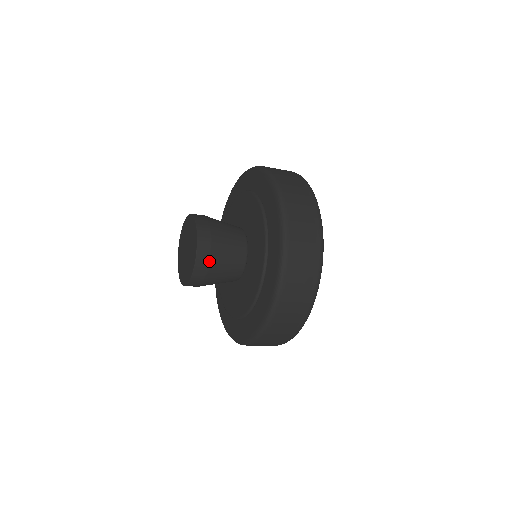
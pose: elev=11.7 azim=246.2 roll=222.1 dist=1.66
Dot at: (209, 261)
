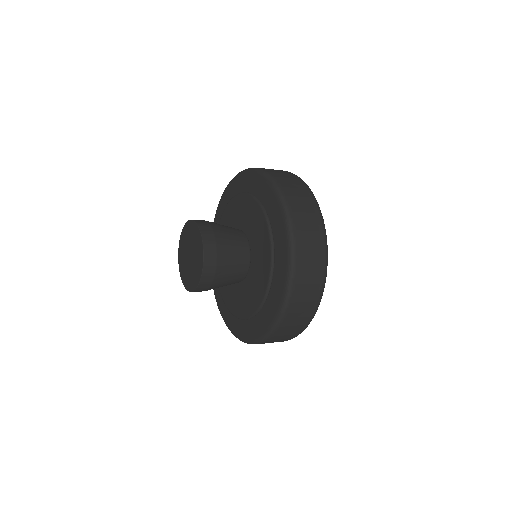
Dot at: (216, 260)
